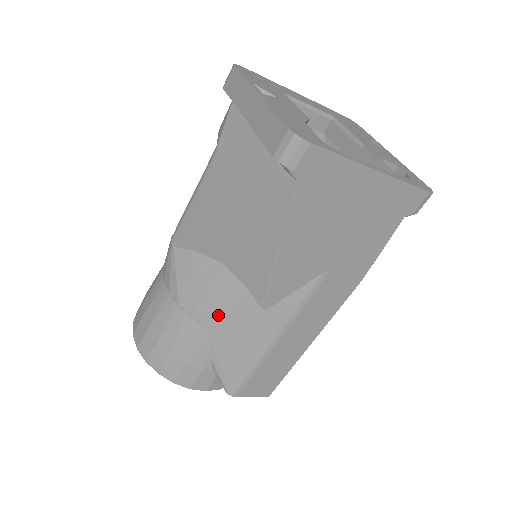
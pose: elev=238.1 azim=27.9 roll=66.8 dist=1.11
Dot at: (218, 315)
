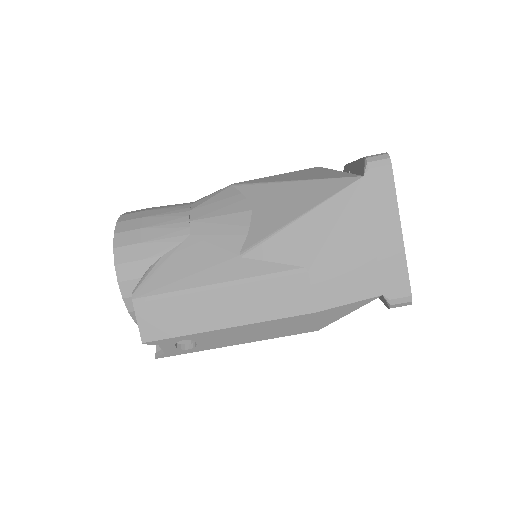
Dot at: (208, 233)
